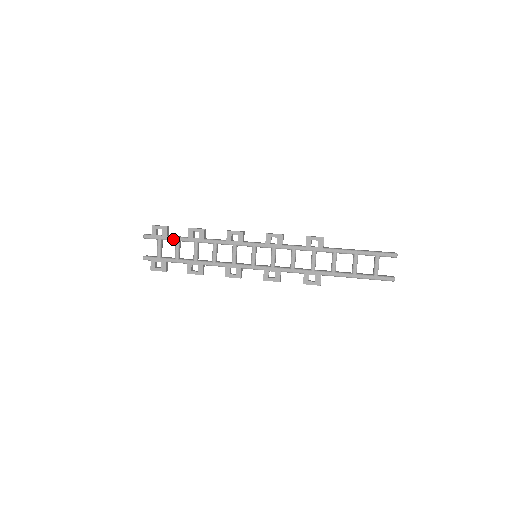
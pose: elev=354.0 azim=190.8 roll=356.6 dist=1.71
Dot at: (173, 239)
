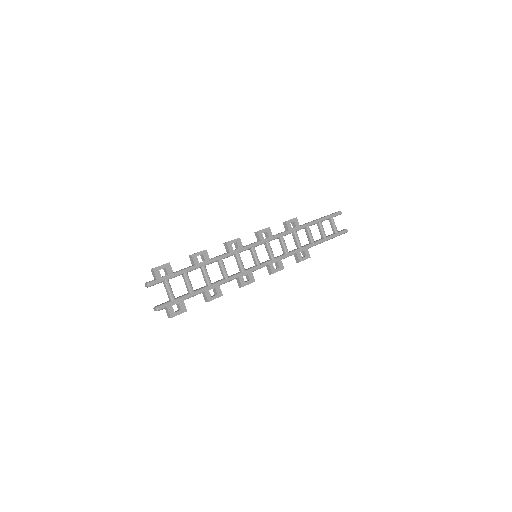
Dot at: (181, 273)
